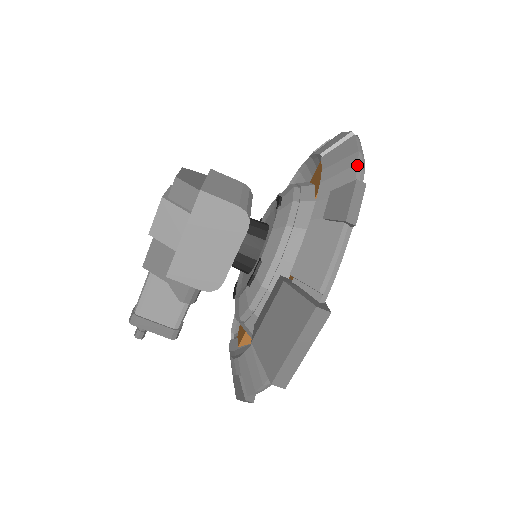
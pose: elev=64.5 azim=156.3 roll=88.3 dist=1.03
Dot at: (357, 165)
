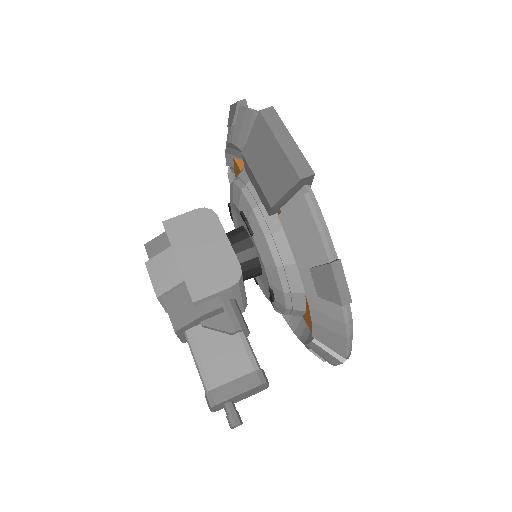
Dot at: occluded
